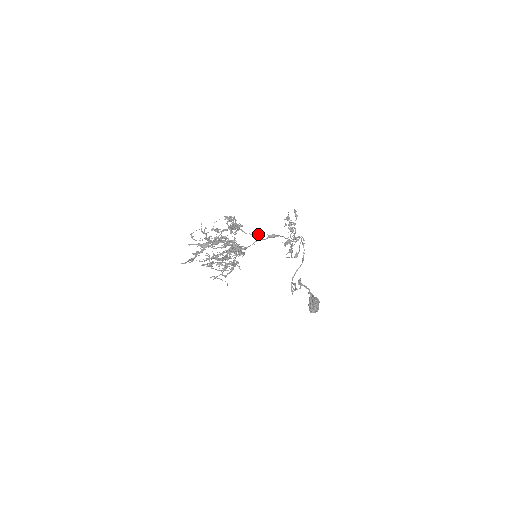
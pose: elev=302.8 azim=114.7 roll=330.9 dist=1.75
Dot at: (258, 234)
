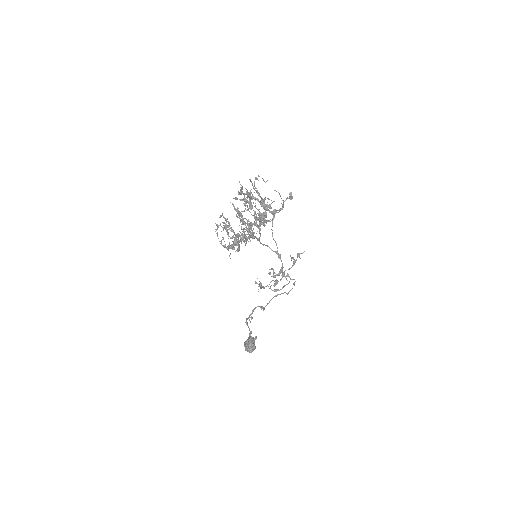
Dot at: (275, 241)
